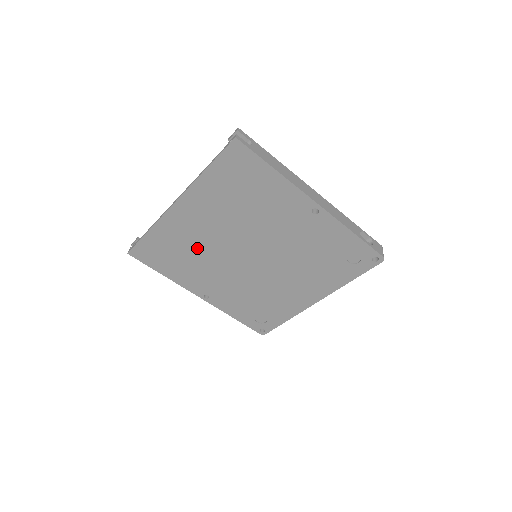
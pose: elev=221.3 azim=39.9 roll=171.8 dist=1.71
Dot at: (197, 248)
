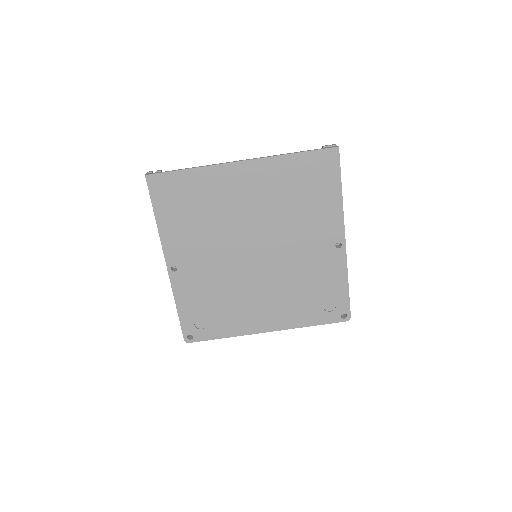
Dot at: (217, 214)
